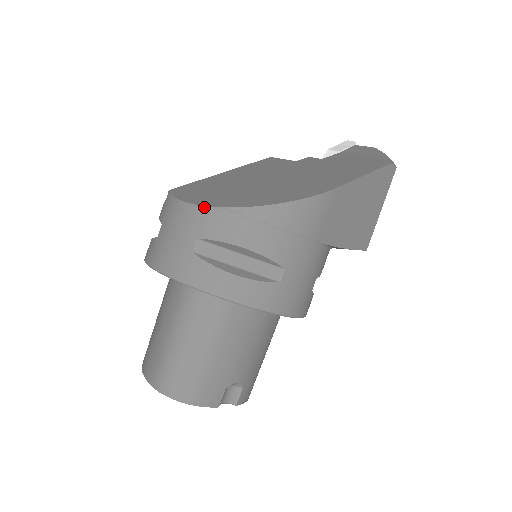
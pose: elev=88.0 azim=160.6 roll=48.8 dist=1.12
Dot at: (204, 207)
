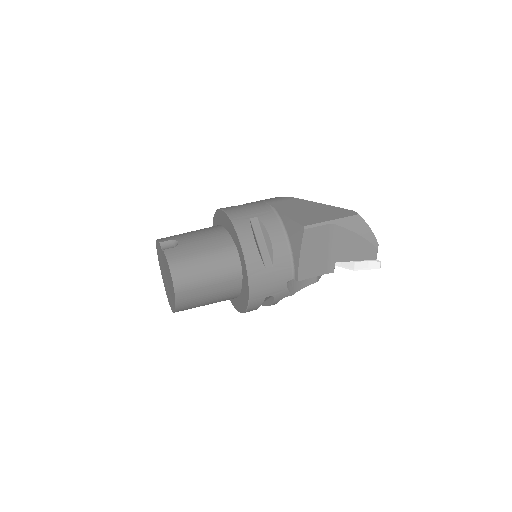
Dot at: occluded
